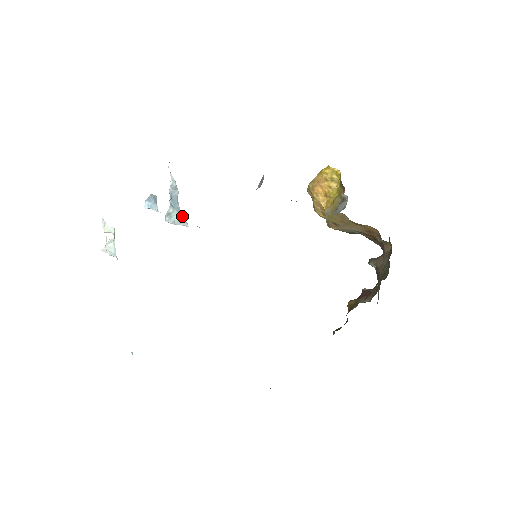
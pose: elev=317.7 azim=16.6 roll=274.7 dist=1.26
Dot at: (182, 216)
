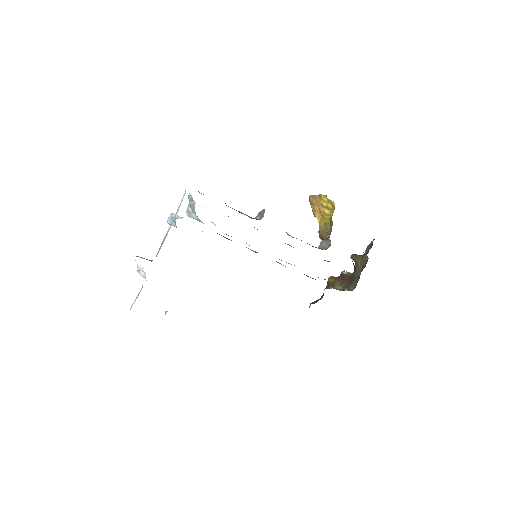
Dot at: (199, 219)
